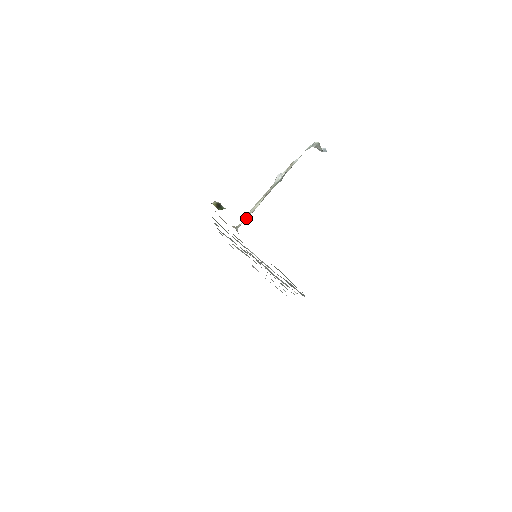
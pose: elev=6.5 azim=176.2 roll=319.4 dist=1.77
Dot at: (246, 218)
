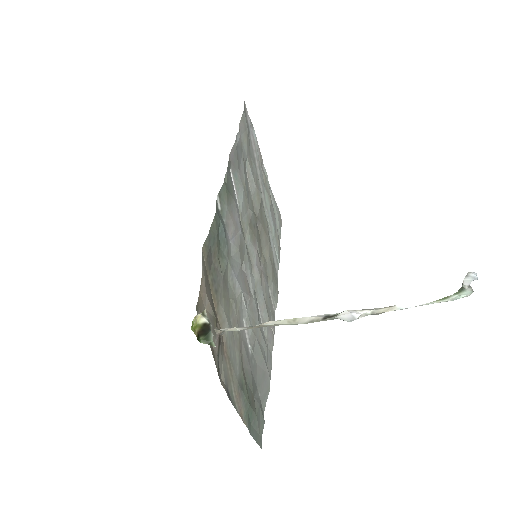
Dot at: (248, 328)
